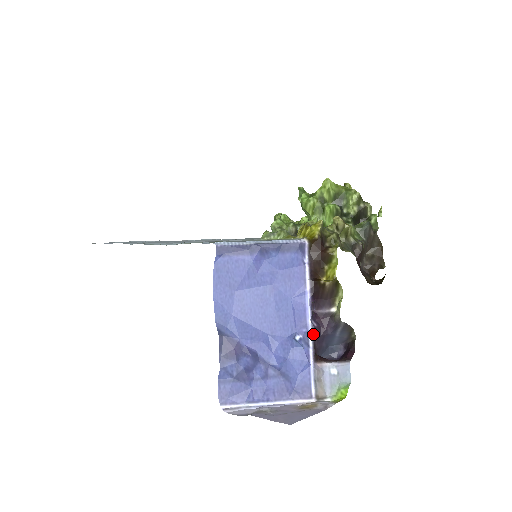
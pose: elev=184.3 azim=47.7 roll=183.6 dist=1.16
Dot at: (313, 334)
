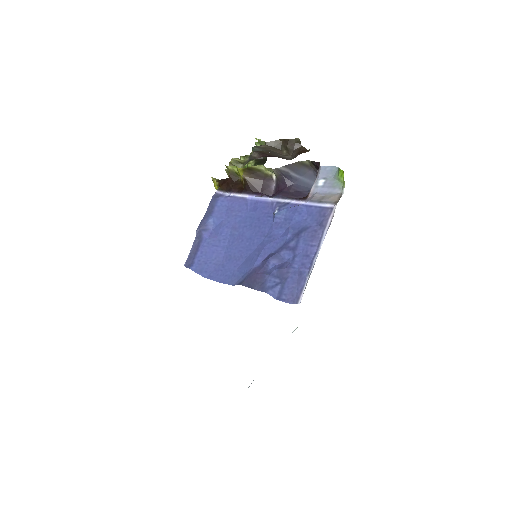
Dot at: (282, 198)
